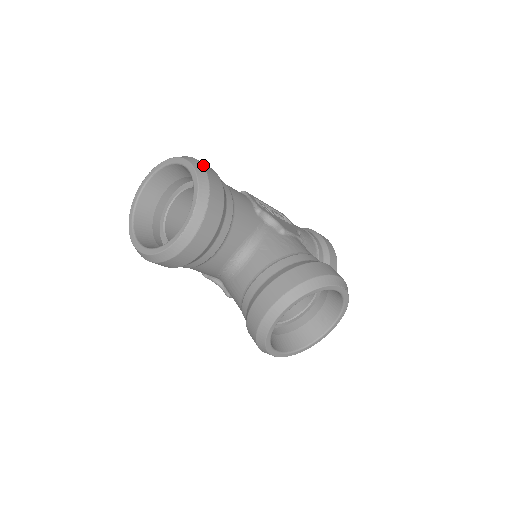
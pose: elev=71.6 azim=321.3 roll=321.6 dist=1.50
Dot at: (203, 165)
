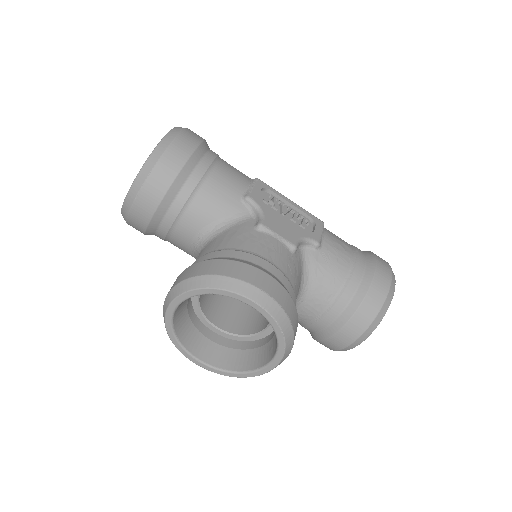
Dot at: (180, 134)
